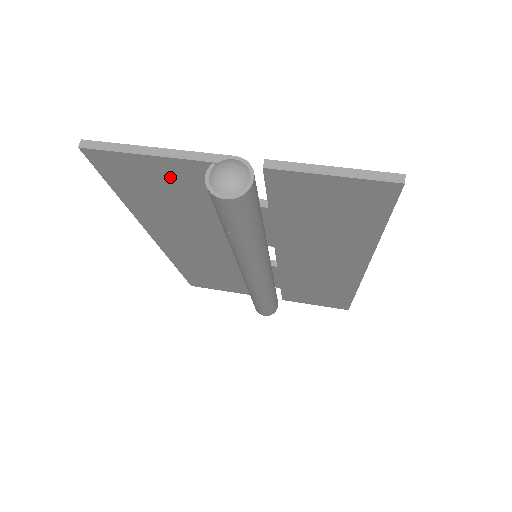
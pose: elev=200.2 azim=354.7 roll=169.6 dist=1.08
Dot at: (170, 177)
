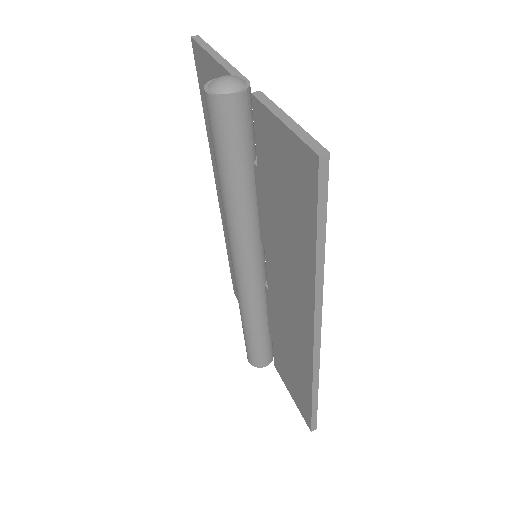
Dot at: occluded
